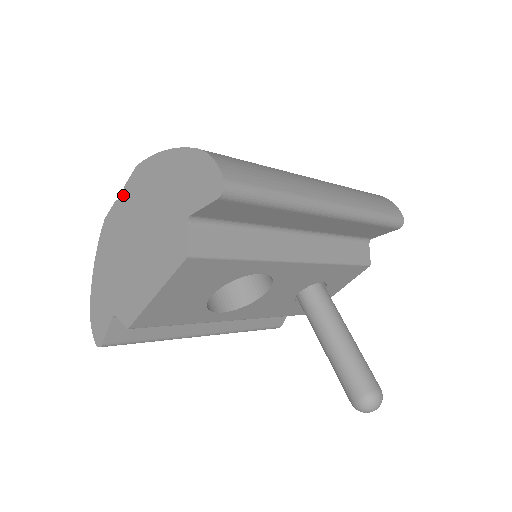
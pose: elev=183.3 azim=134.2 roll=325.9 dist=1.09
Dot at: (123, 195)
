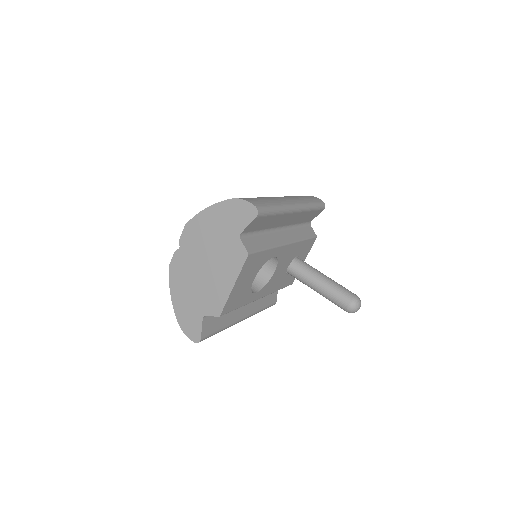
Dot at: (180, 246)
